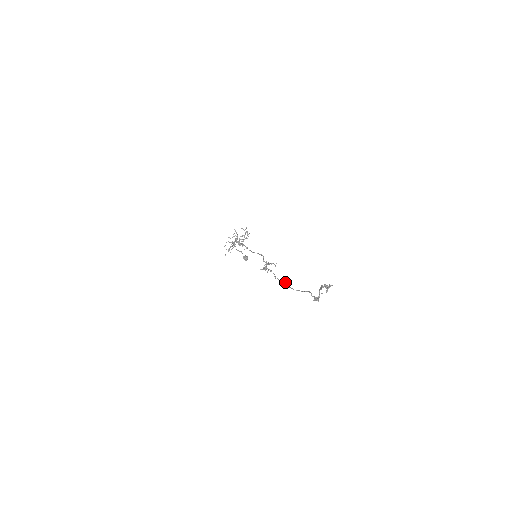
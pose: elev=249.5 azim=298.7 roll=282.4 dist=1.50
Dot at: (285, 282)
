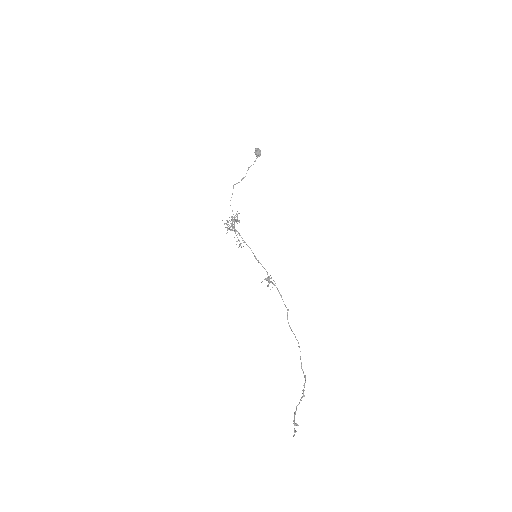
Dot at: occluded
